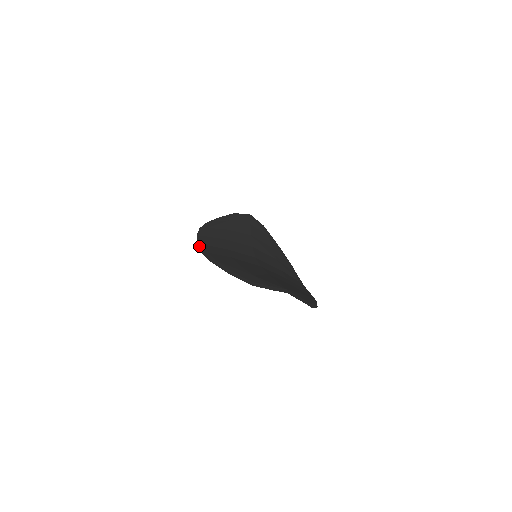
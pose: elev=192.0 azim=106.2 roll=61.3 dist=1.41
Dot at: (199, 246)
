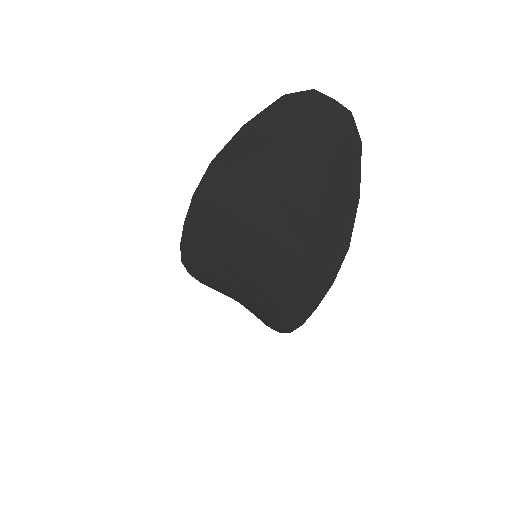
Dot at: (188, 216)
